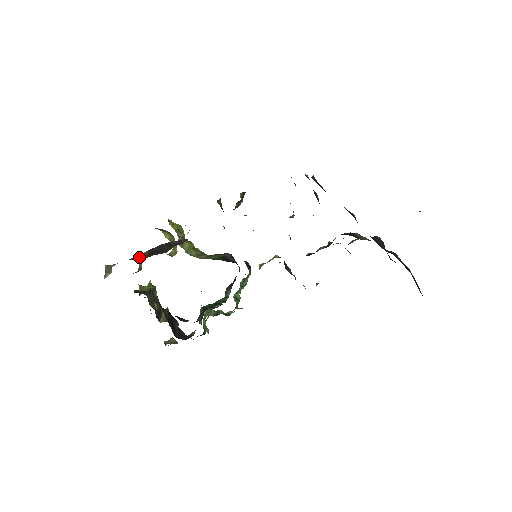
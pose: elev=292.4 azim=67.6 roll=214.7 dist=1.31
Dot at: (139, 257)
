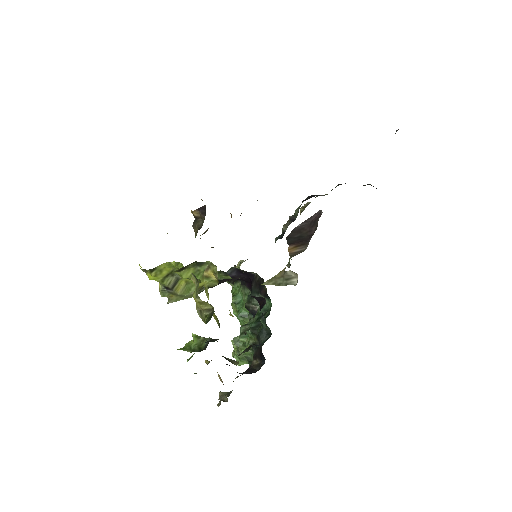
Dot at: (295, 251)
